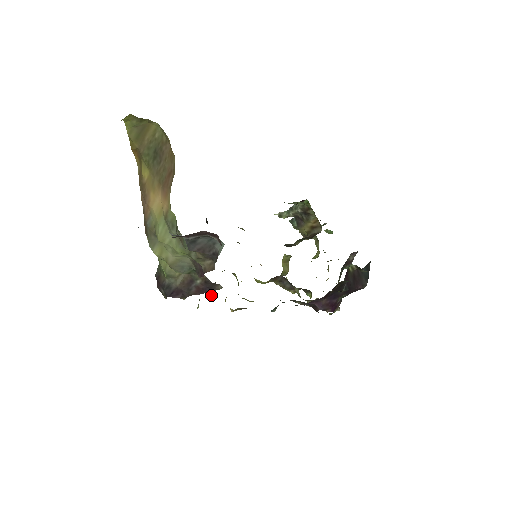
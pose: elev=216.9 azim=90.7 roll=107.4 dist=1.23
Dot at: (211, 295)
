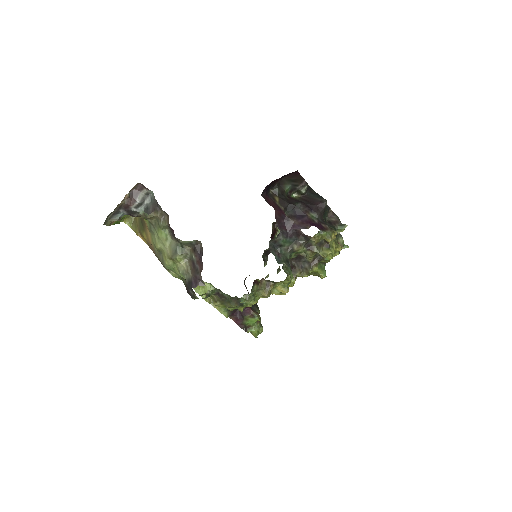
Dot at: (246, 298)
